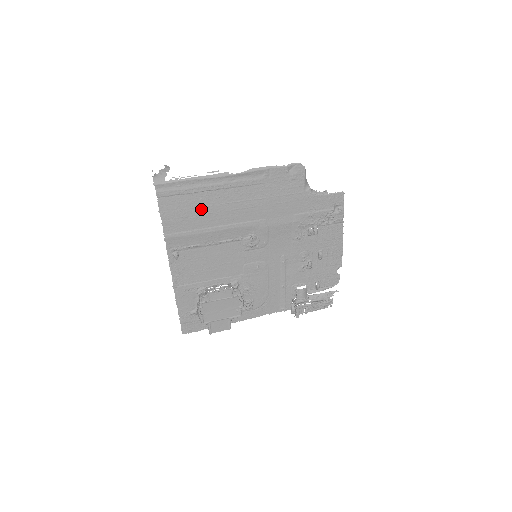
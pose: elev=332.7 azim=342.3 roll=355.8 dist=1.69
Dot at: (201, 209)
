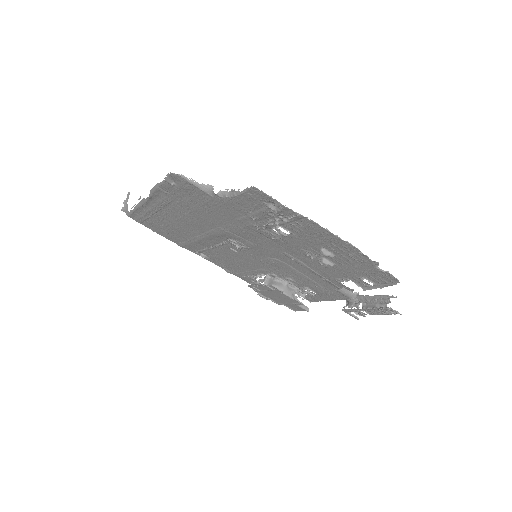
Dot at: (170, 226)
